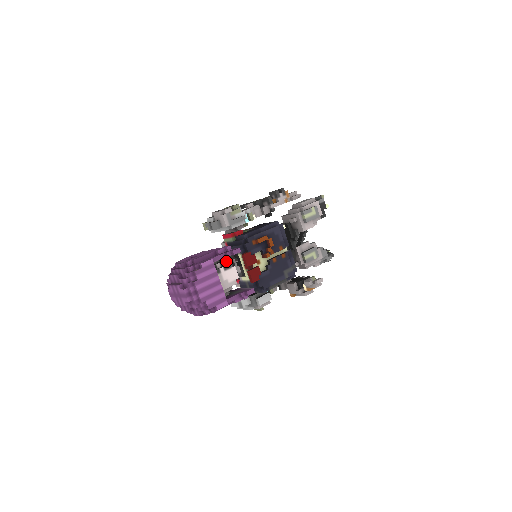
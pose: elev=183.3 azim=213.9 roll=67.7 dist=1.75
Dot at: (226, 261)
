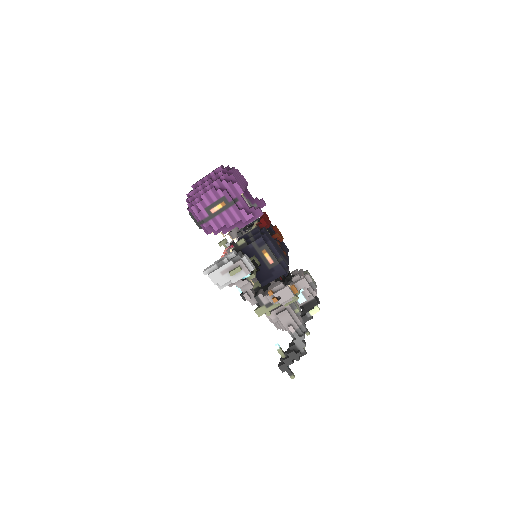
Dot at: occluded
